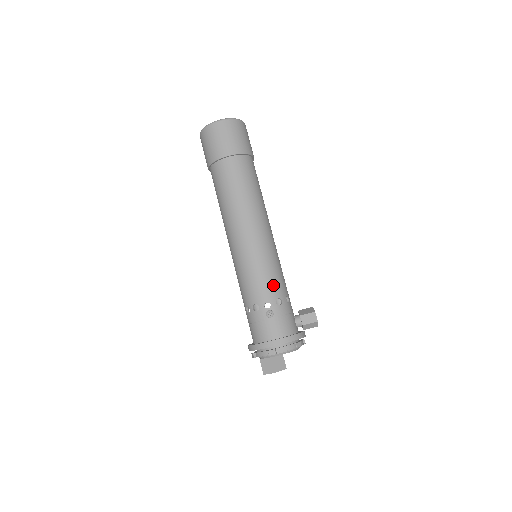
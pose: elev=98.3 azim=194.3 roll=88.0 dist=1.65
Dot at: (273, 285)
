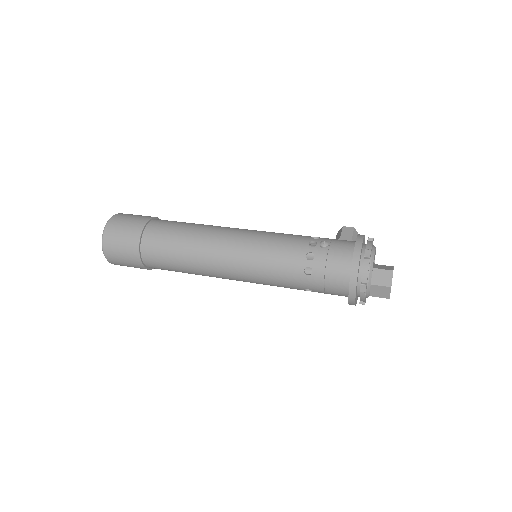
Dot at: (295, 236)
